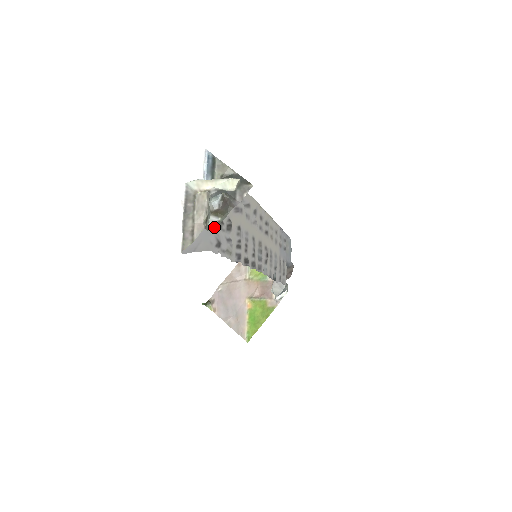
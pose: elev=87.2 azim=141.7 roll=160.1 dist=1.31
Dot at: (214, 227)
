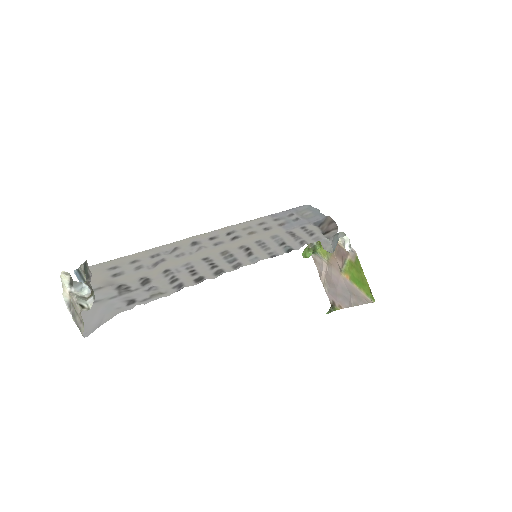
Dot at: occluded
